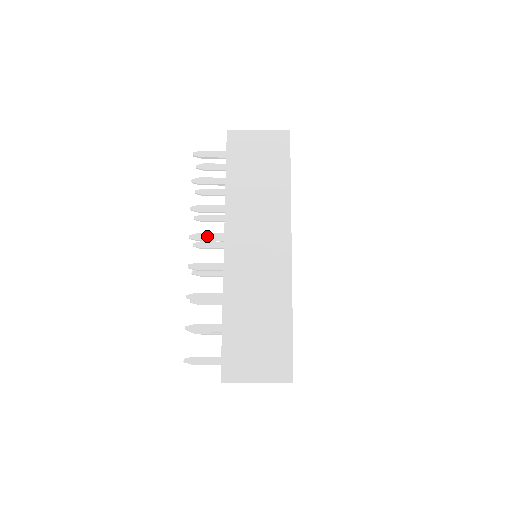
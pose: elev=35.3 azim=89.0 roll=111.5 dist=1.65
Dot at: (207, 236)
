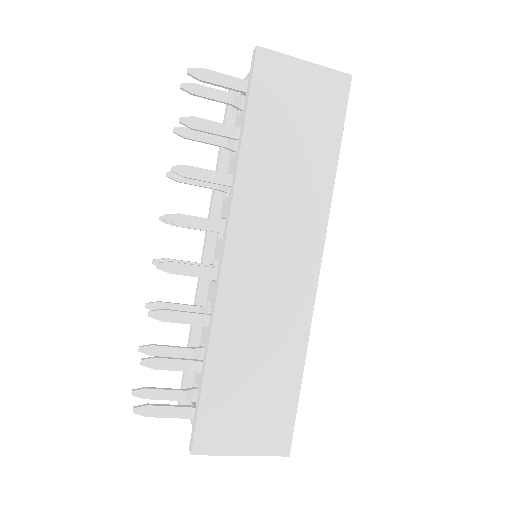
Dot at: (193, 221)
